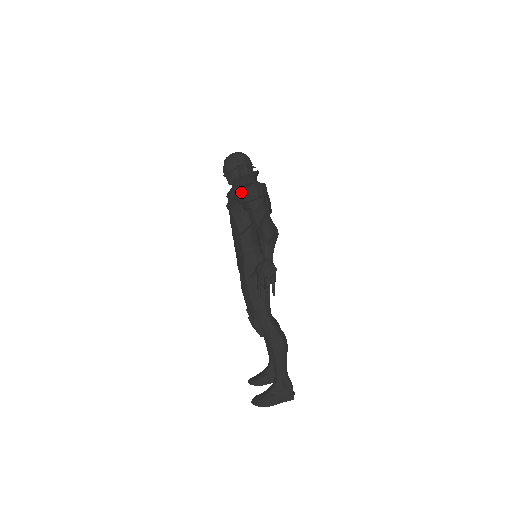
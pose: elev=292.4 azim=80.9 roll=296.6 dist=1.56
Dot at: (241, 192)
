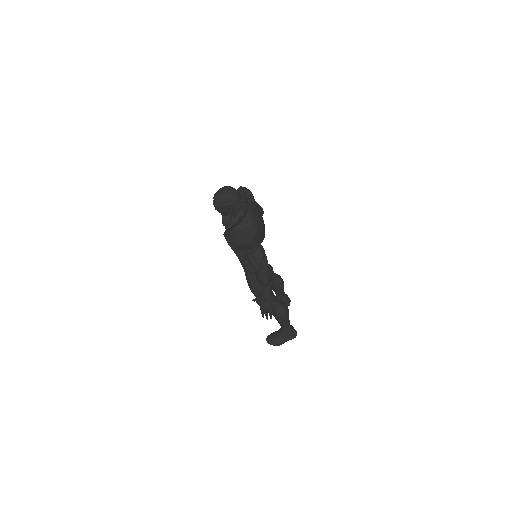
Dot at: (236, 245)
